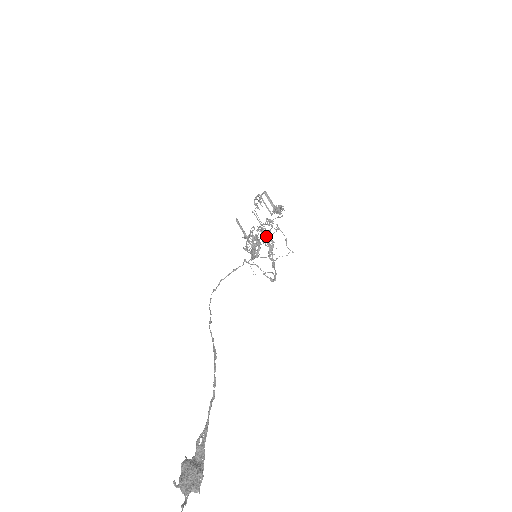
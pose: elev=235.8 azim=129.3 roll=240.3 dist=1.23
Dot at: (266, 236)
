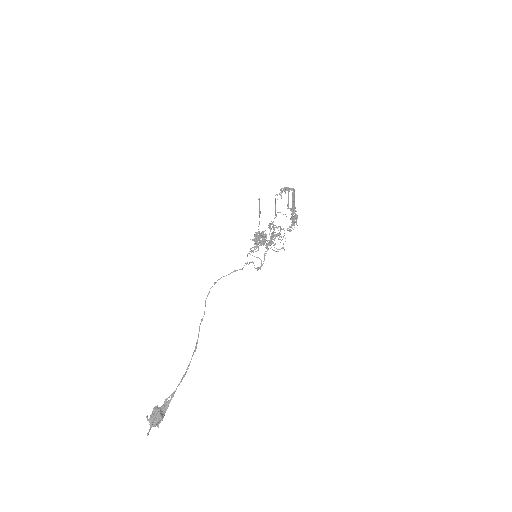
Dot at: occluded
